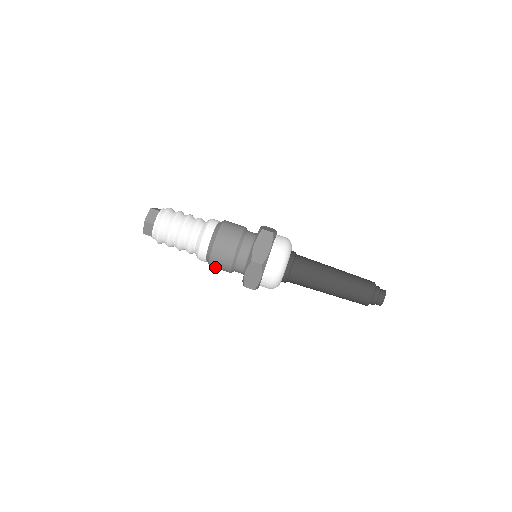
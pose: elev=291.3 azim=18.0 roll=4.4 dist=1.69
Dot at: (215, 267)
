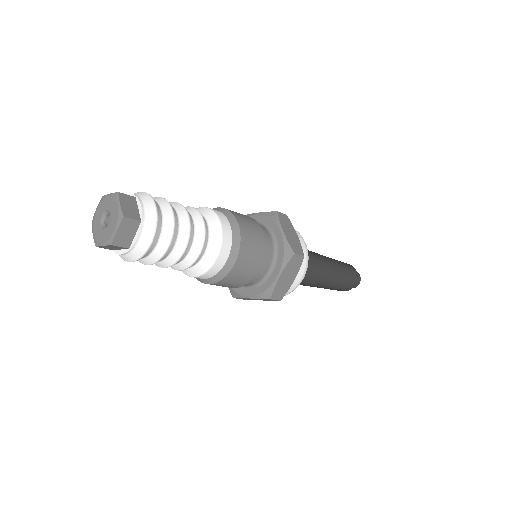
Dot at: occluded
